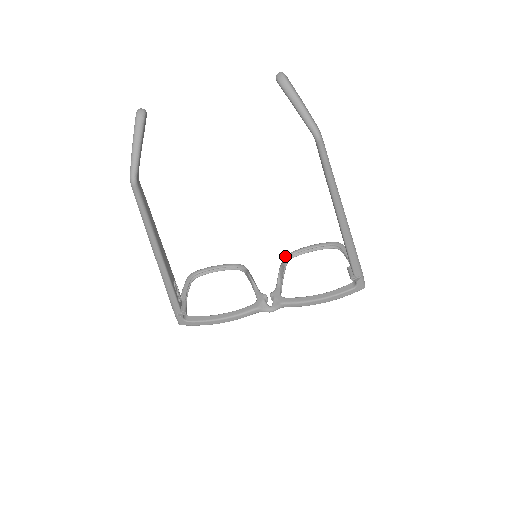
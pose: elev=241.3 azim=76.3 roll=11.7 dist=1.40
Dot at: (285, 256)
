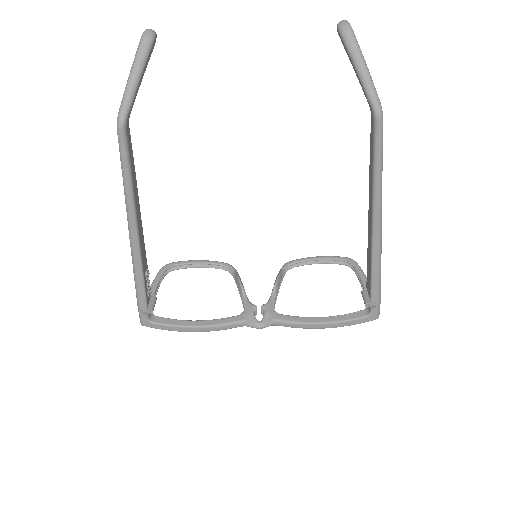
Dot at: (285, 263)
